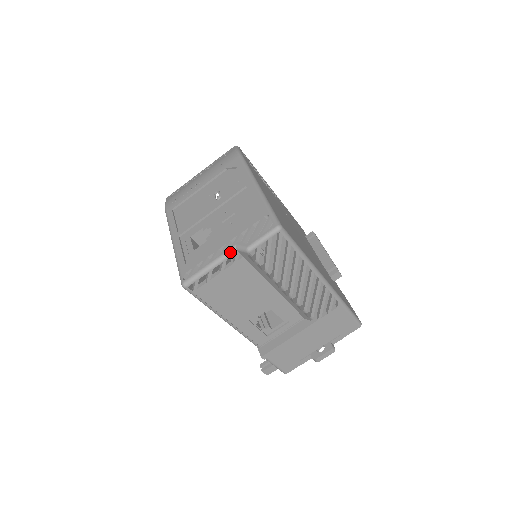
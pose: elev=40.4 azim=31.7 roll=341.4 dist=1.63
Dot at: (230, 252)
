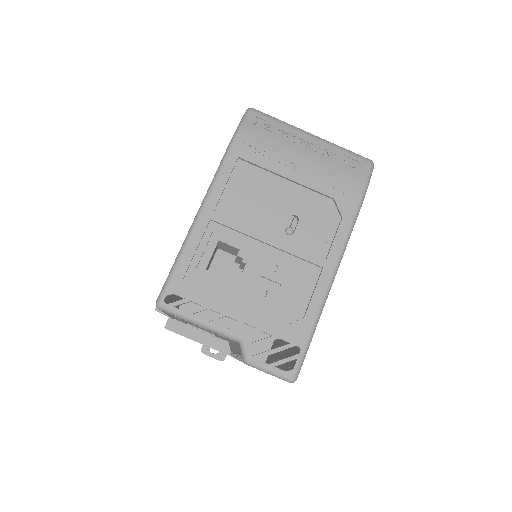
Dot at: (232, 337)
